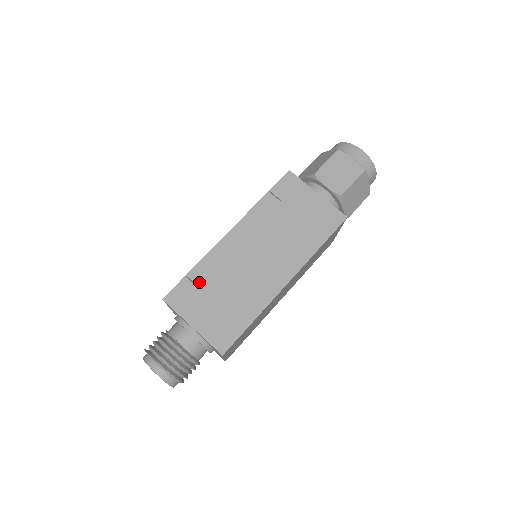
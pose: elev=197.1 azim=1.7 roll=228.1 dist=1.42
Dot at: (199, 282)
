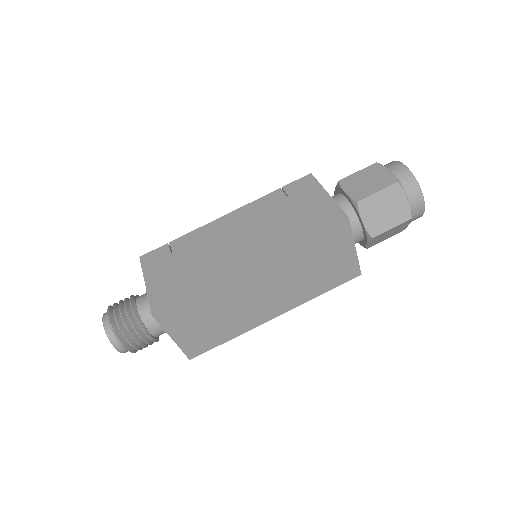
Dot at: (175, 250)
